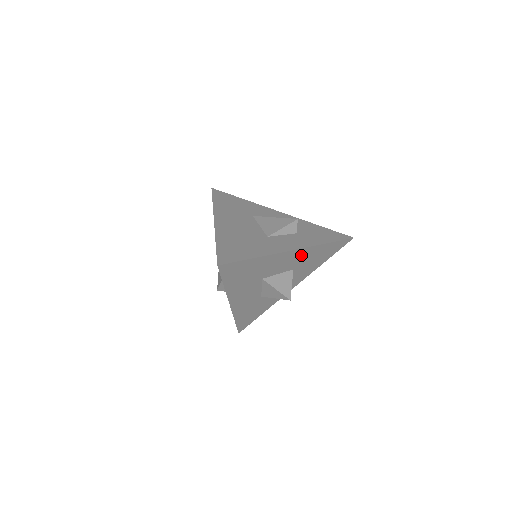
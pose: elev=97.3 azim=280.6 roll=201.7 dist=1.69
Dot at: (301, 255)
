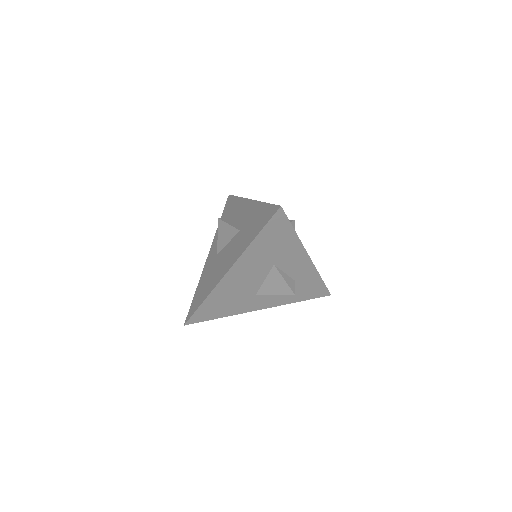
Dot at: occluded
